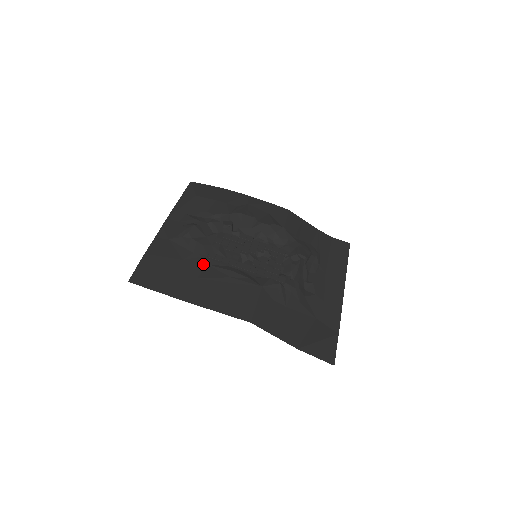
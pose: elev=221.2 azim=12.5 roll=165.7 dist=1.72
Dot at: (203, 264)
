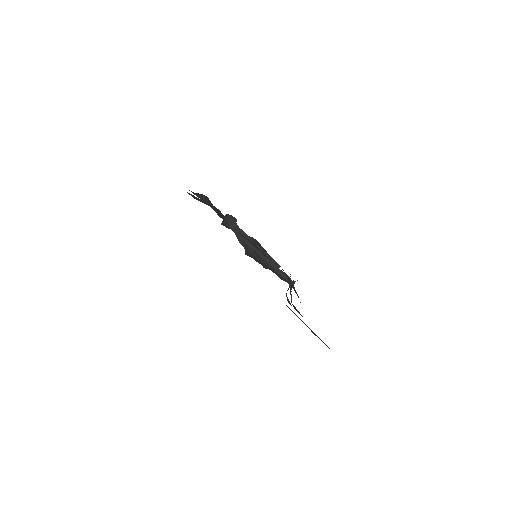
Dot at: occluded
